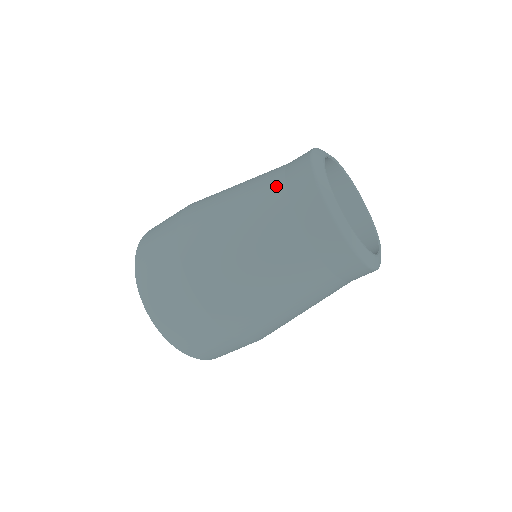
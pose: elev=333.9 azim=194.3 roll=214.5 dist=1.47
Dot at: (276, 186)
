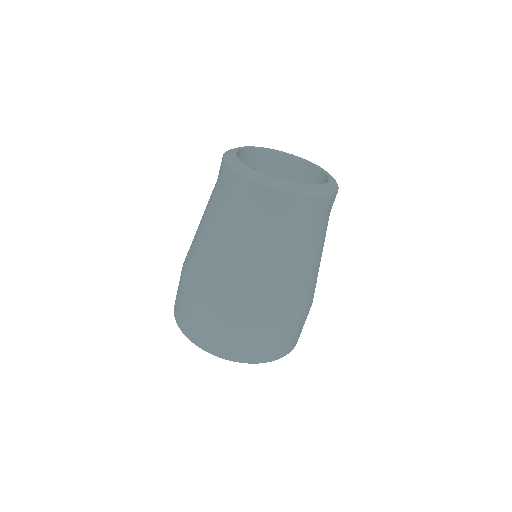
Dot at: (249, 218)
